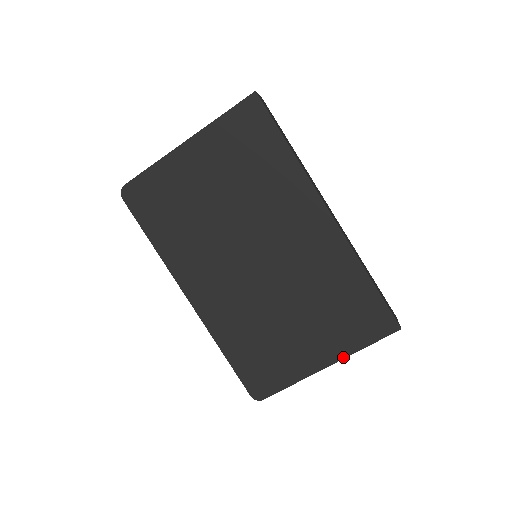
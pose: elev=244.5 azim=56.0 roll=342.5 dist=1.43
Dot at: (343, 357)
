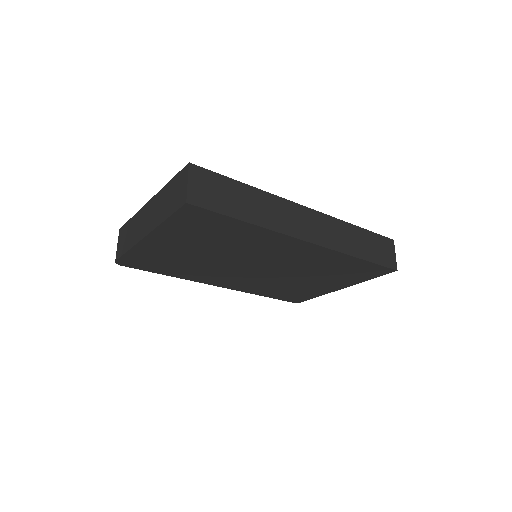
Dot at: occluded
